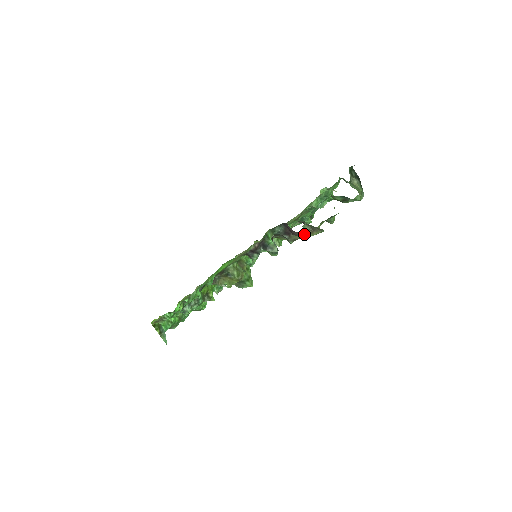
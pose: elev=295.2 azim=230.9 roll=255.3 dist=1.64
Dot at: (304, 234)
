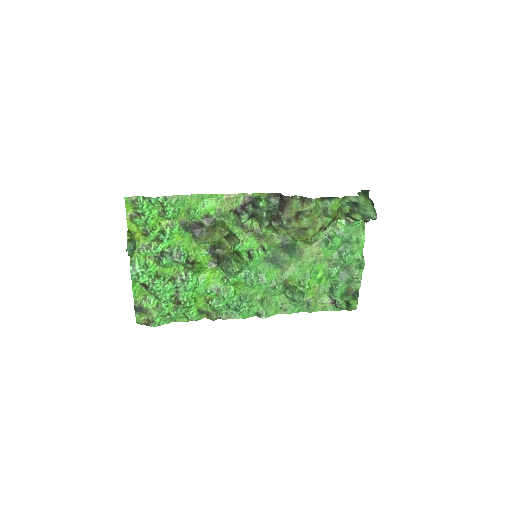
Dot at: (294, 202)
